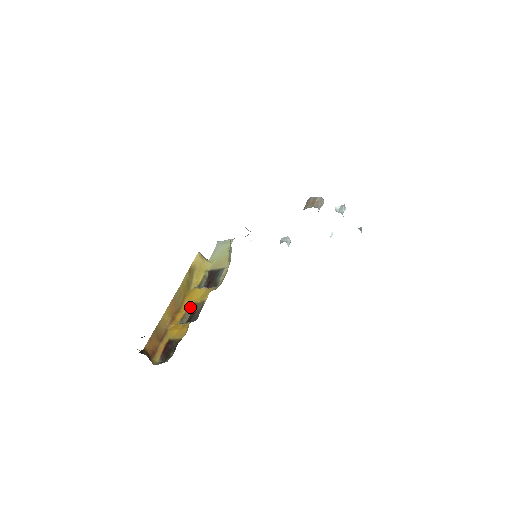
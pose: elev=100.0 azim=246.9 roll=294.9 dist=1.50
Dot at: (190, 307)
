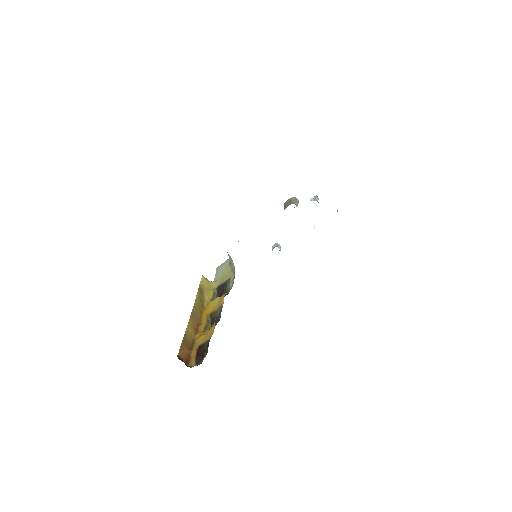
Dot at: (209, 318)
